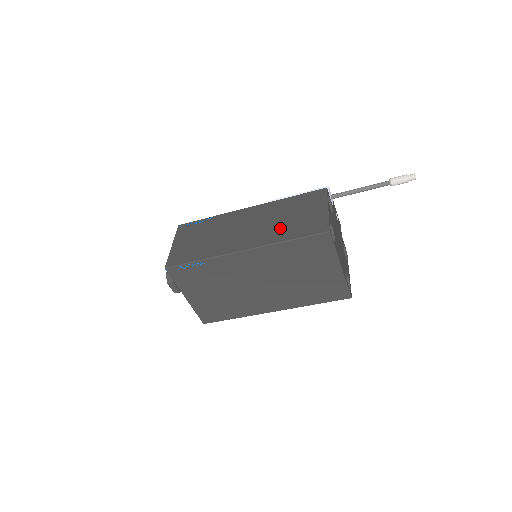
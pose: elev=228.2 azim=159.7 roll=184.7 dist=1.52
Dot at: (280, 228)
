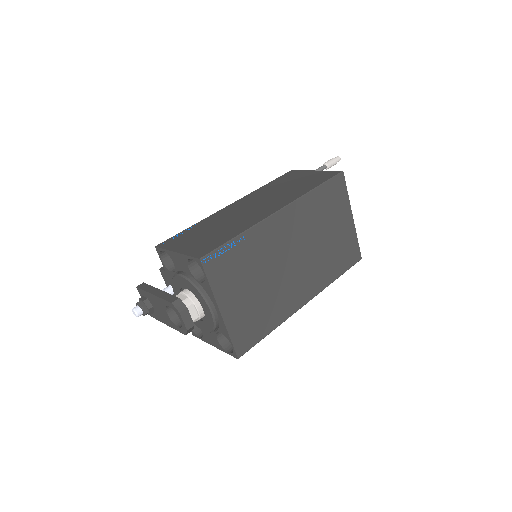
Dot at: (293, 190)
